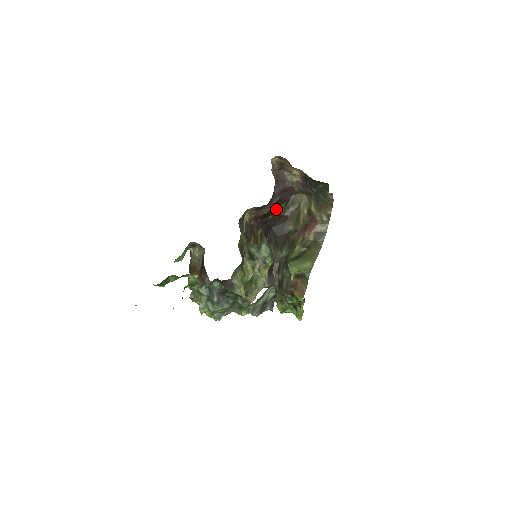
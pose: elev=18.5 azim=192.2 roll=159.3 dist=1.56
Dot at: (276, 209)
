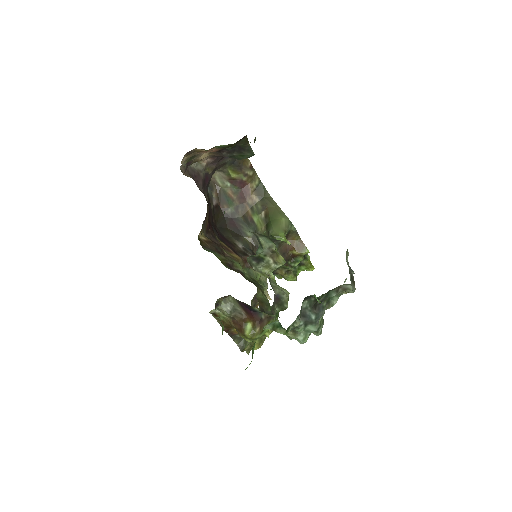
Dot at: occluded
